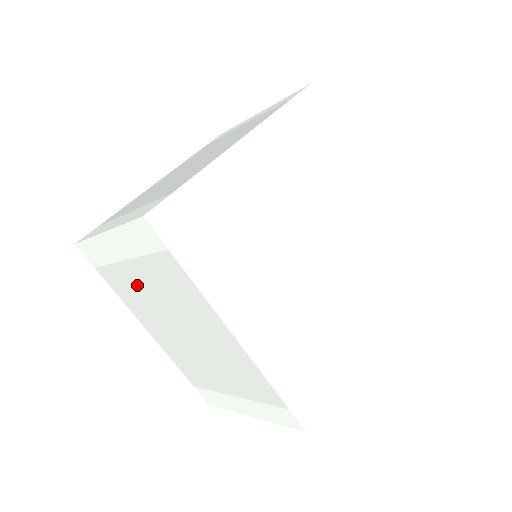
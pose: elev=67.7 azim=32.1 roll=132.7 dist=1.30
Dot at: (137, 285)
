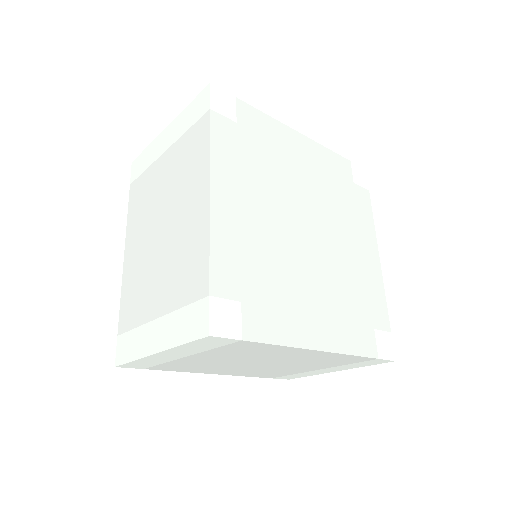
Dot at: (201, 362)
